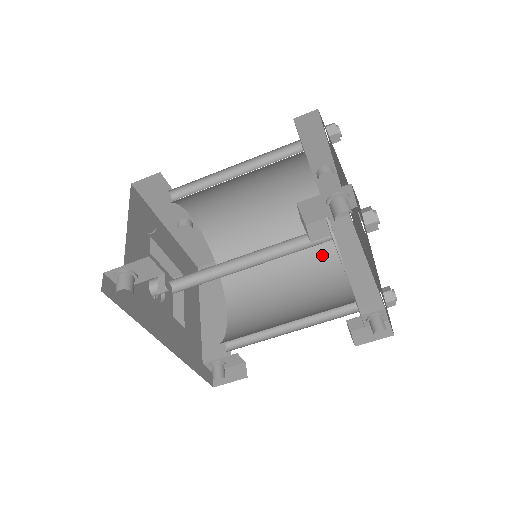
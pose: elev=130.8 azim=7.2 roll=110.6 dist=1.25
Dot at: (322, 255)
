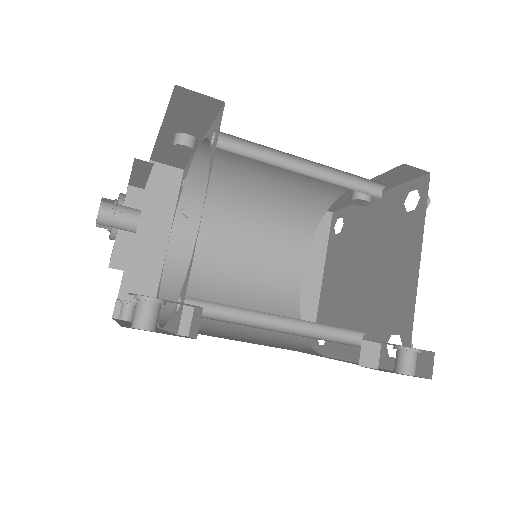
Dot at: (291, 247)
